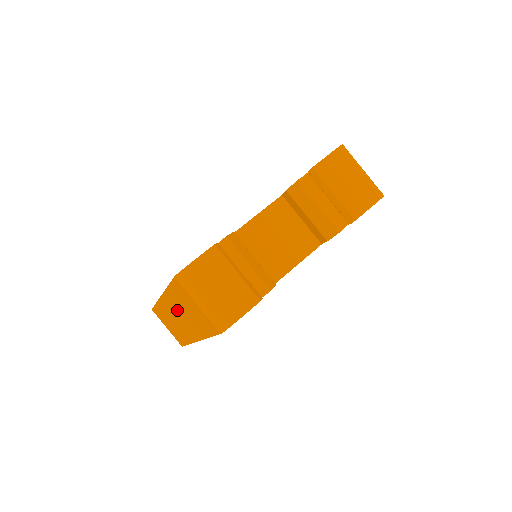
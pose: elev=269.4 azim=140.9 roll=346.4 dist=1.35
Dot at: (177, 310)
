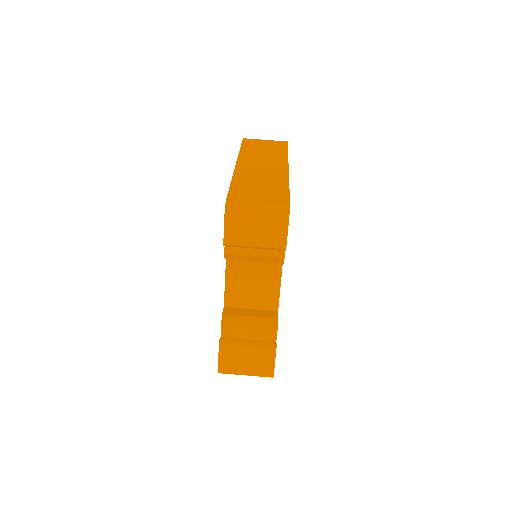
Dot at: occluded
